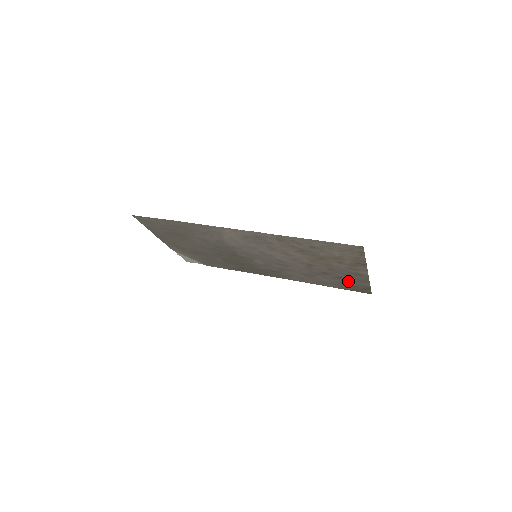
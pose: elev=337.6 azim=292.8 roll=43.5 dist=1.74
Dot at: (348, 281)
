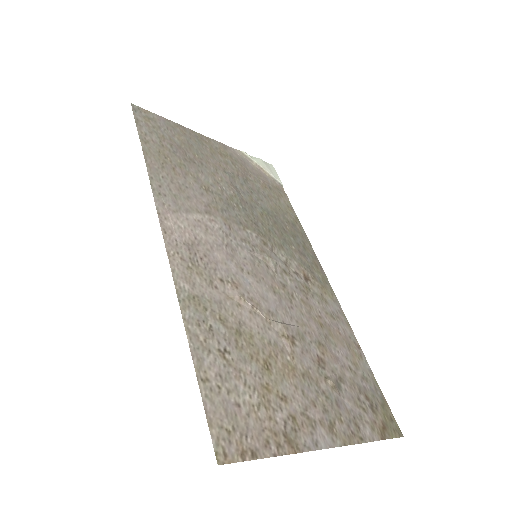
Dot at: (353, 399)
